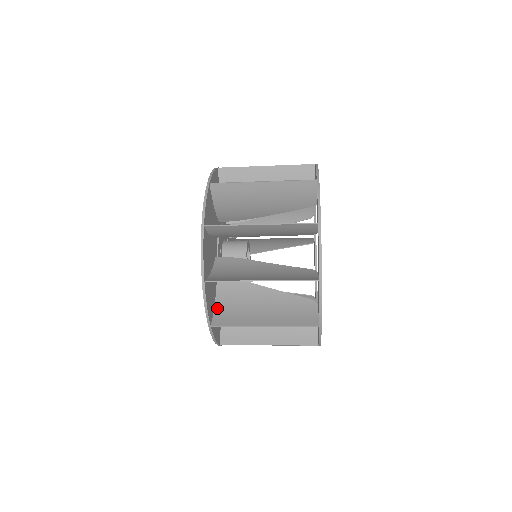
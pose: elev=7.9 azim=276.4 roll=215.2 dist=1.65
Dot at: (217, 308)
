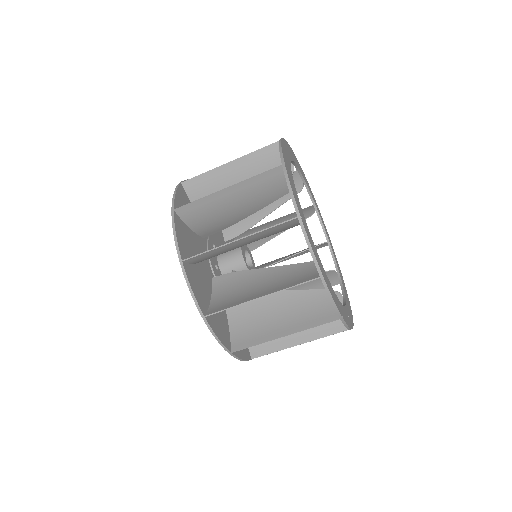
Dot at: occluded
